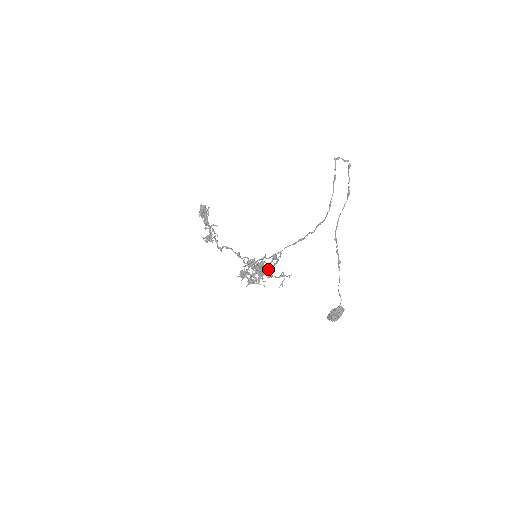
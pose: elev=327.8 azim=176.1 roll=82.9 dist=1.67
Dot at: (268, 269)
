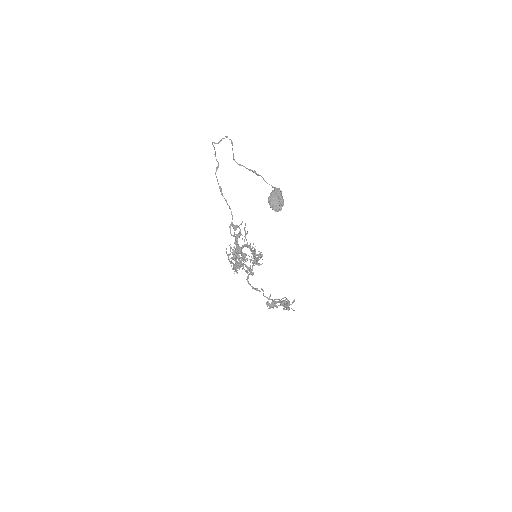
Dot at: (236, 239)
